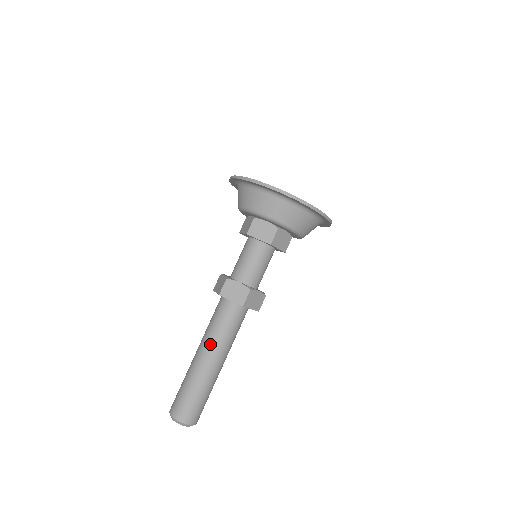
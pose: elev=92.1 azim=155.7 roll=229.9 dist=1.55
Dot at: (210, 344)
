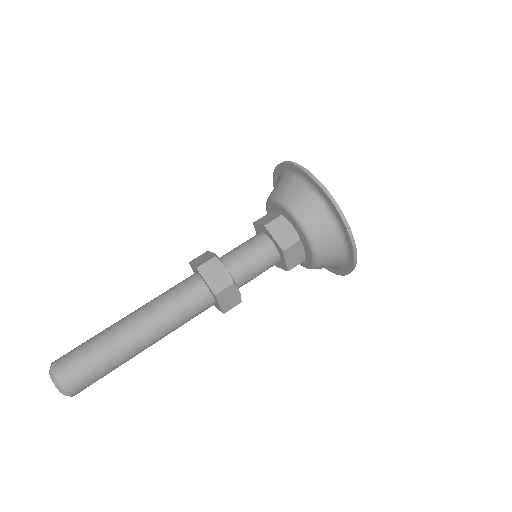
Dot at: (145, 304)
